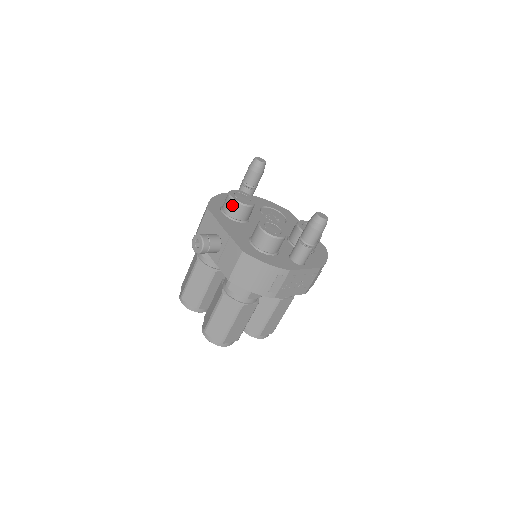
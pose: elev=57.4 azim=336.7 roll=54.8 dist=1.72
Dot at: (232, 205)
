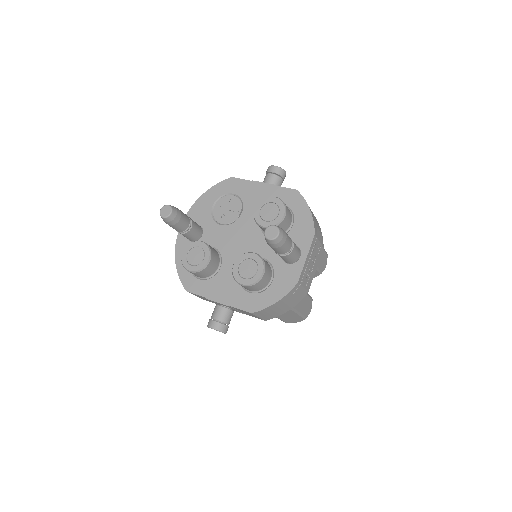
Dot at: (198, 274)
